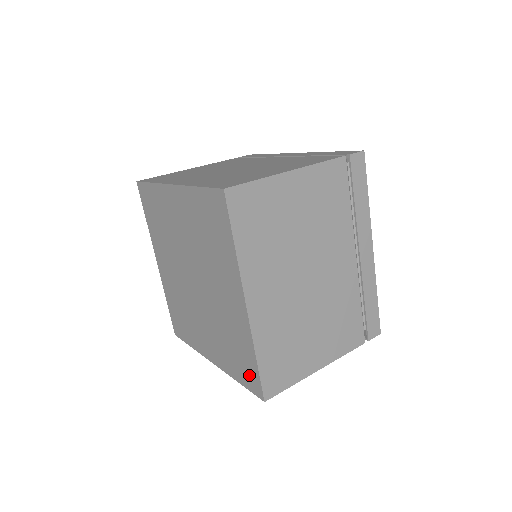
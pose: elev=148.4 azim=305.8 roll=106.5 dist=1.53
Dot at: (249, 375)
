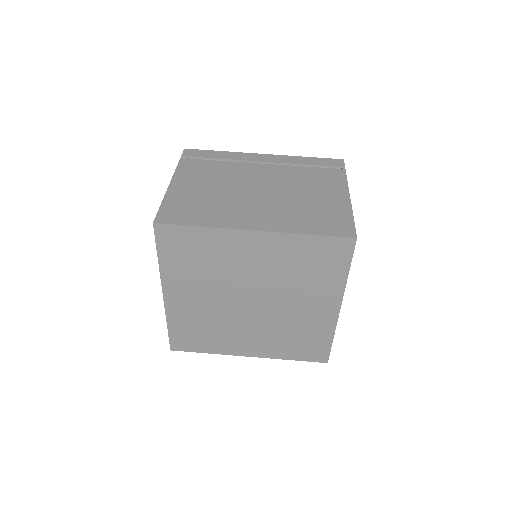
Dot at: (314, 352)
